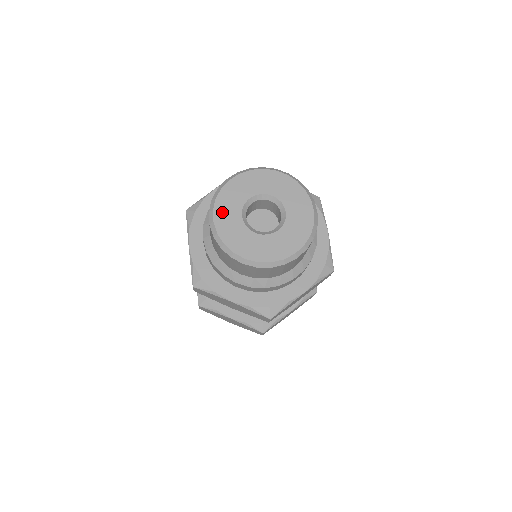
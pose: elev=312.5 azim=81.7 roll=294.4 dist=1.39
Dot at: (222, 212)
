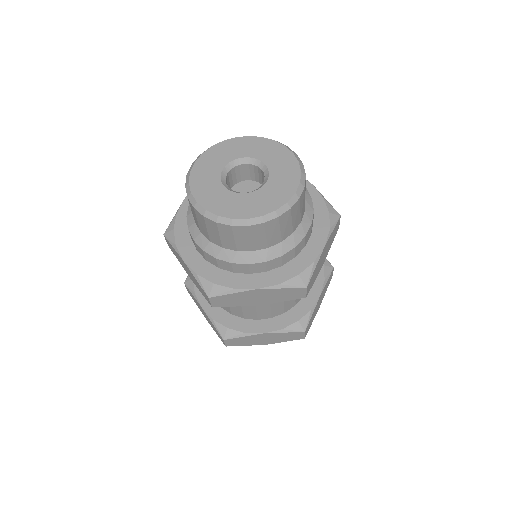
Dot at: (208, 158)
